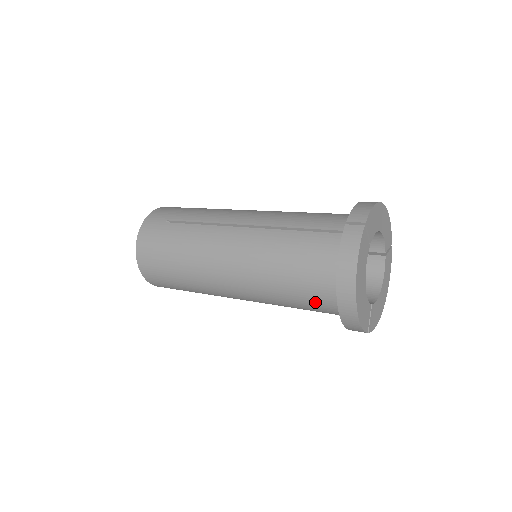
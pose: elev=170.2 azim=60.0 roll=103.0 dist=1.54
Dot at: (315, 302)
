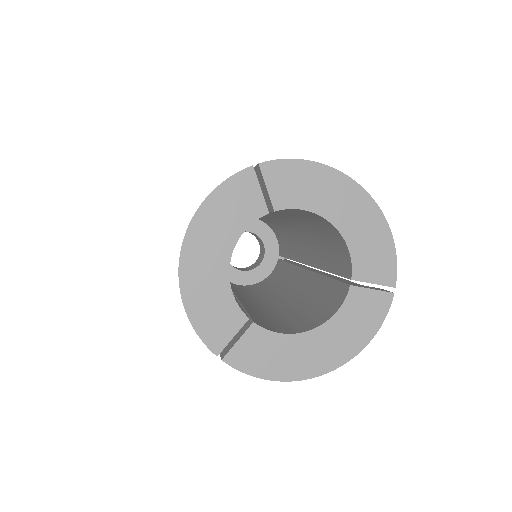
Dot at: occluded
